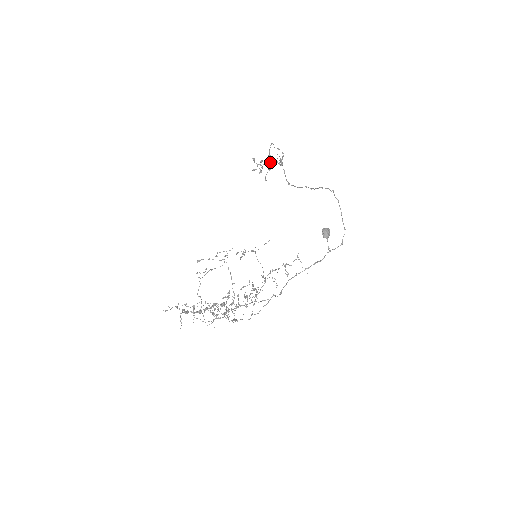
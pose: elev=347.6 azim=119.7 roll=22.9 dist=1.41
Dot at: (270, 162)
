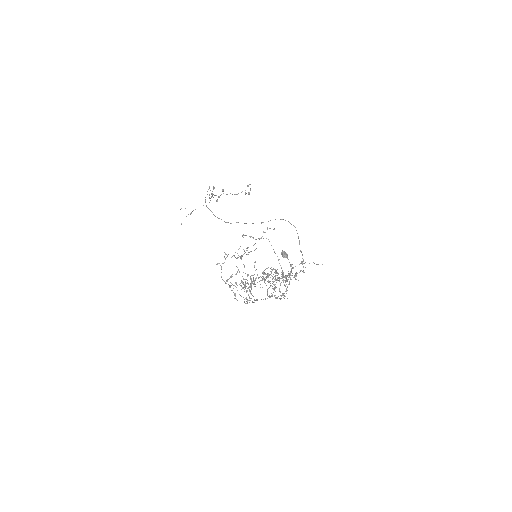
Dot at: (230, 193)
